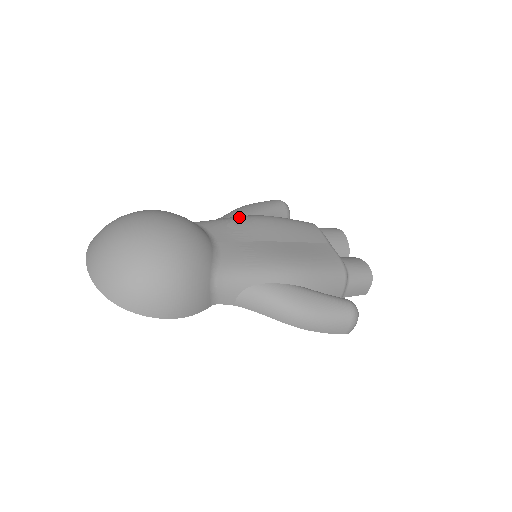
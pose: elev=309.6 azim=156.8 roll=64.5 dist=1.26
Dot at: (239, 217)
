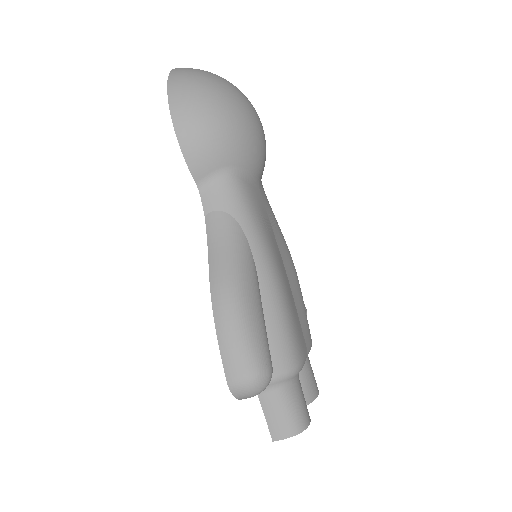
Dot at: occluded
